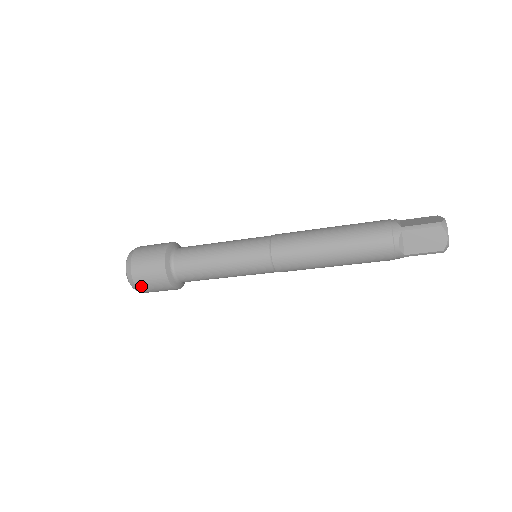
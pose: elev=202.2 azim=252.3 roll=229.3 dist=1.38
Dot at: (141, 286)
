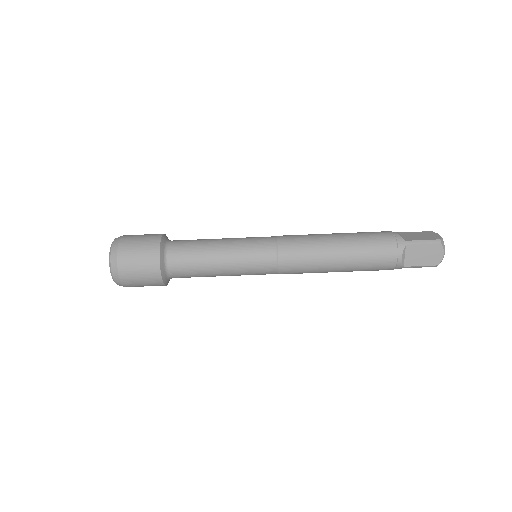
Dot at: (127, 281)
